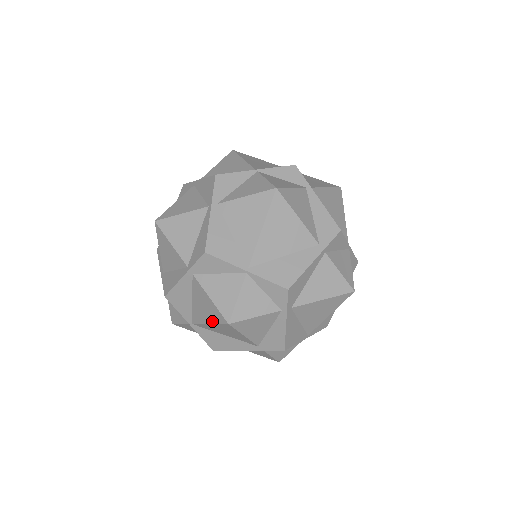
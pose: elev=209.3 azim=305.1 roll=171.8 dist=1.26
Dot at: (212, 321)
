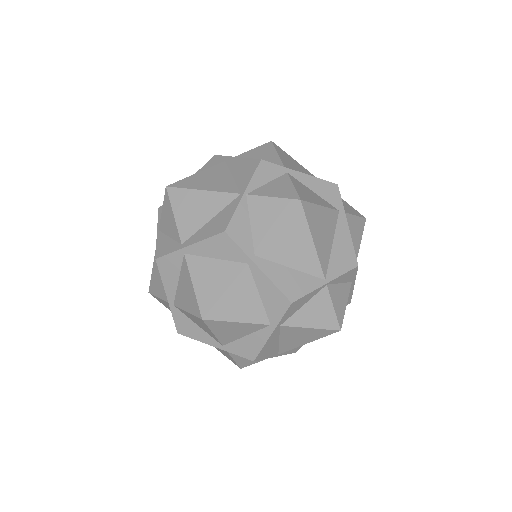
Dot at: occluded
